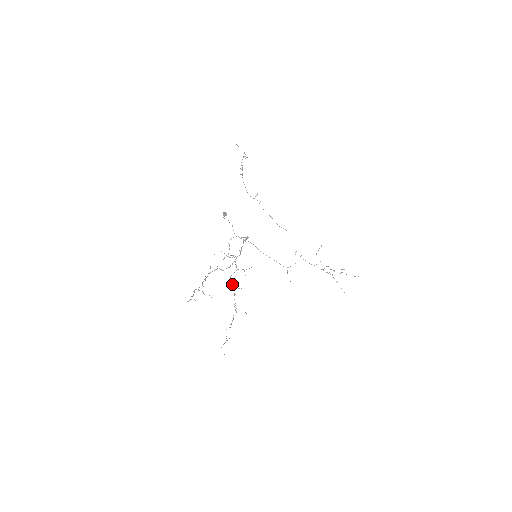
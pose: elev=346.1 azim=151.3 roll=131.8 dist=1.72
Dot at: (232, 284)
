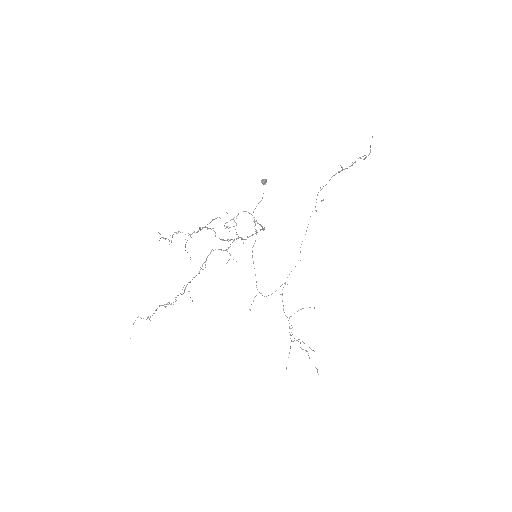
Dot at: occluded
